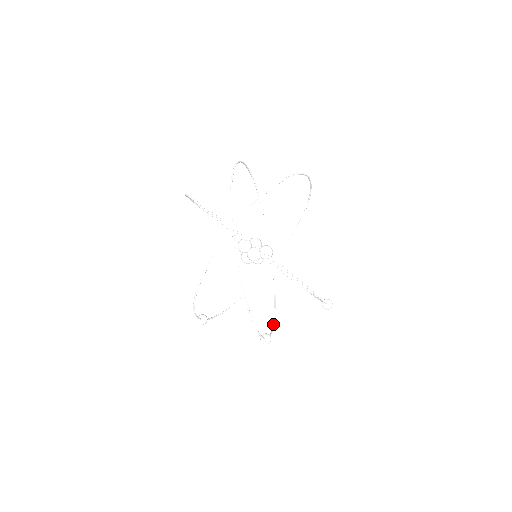
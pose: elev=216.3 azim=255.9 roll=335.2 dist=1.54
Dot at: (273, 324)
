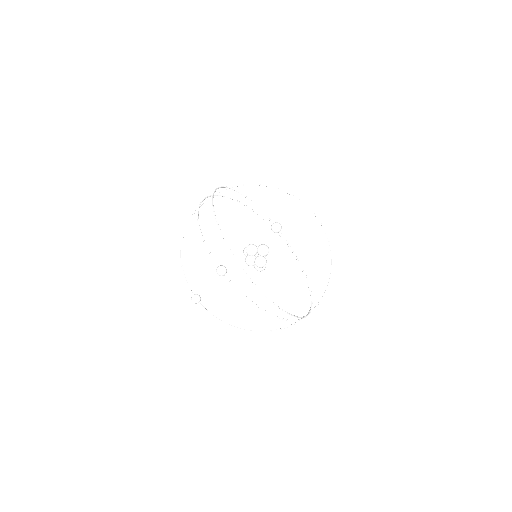
Dot at: (258, 306)
